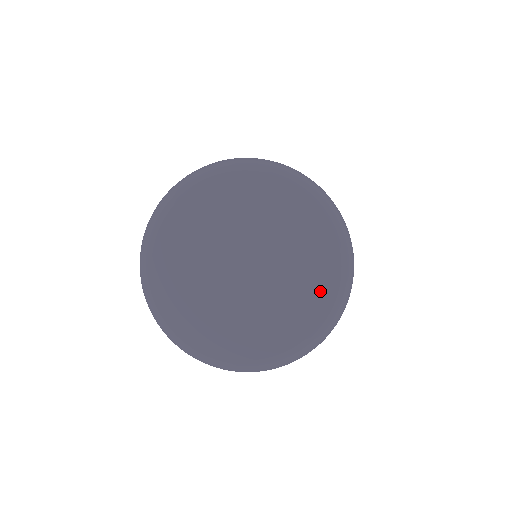
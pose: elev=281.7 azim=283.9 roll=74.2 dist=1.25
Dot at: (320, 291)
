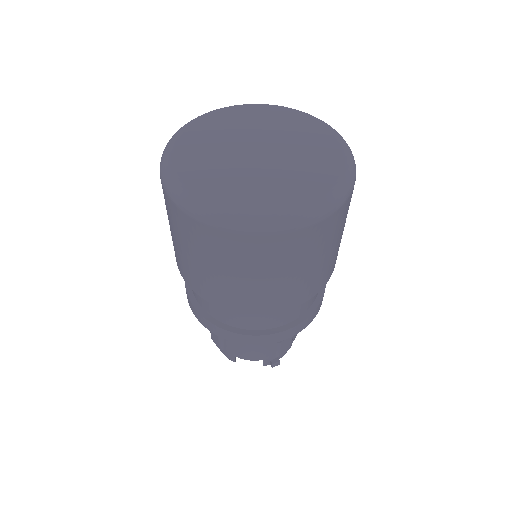
Dot at: (329, 161)
